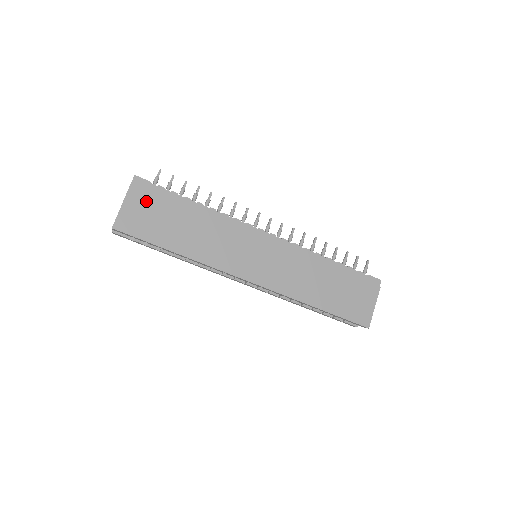
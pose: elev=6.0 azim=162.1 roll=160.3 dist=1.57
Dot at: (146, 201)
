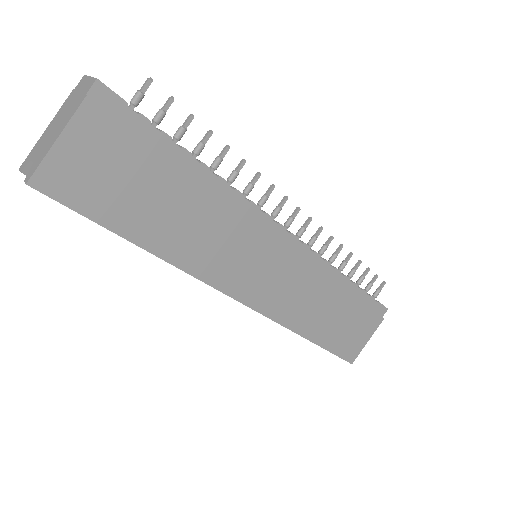
Dot at: (109, 142)
